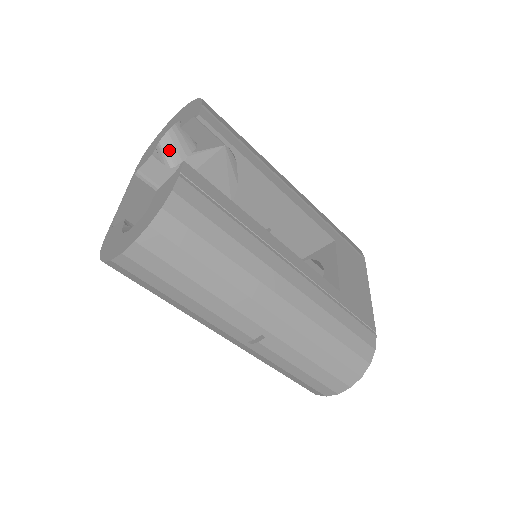
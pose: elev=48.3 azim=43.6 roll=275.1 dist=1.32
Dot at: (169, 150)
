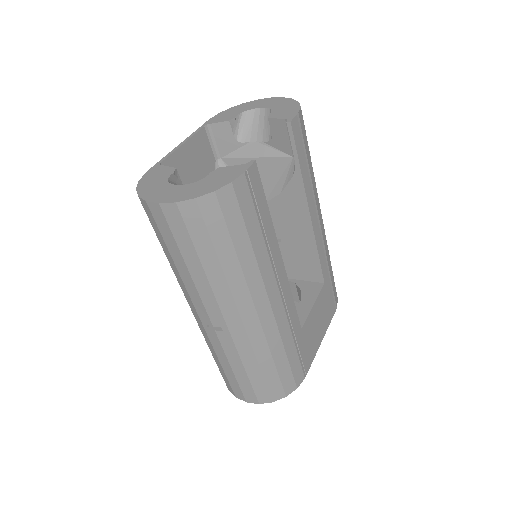
Dot at: (245, 125)
